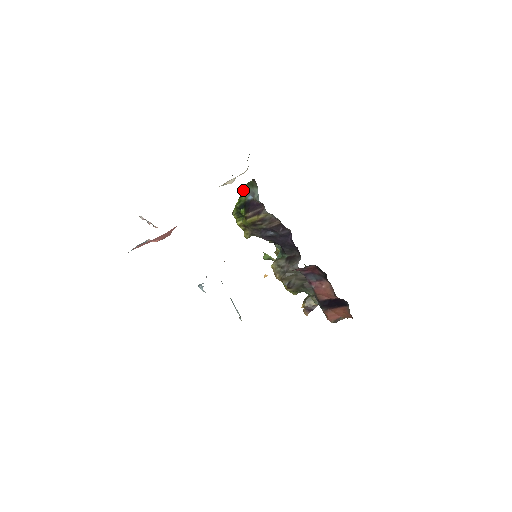
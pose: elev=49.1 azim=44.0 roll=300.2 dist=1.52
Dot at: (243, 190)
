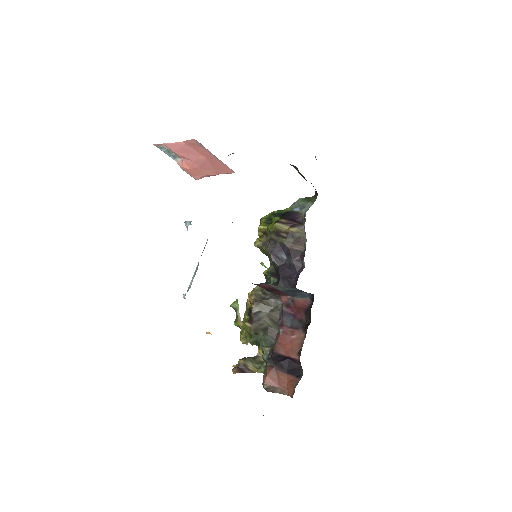
Dot at: (293, 203)
